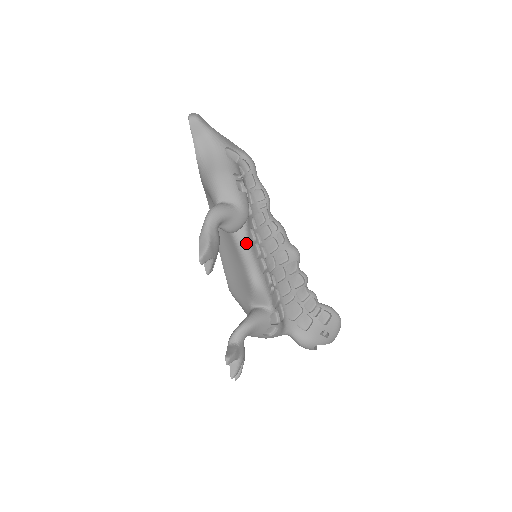
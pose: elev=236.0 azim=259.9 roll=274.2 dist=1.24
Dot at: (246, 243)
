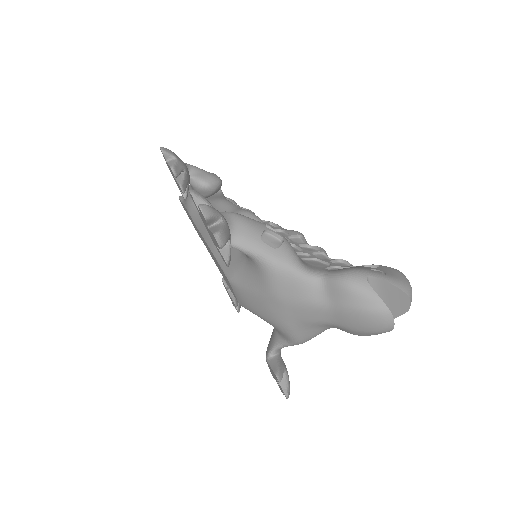
Dot at: (224, 199)
